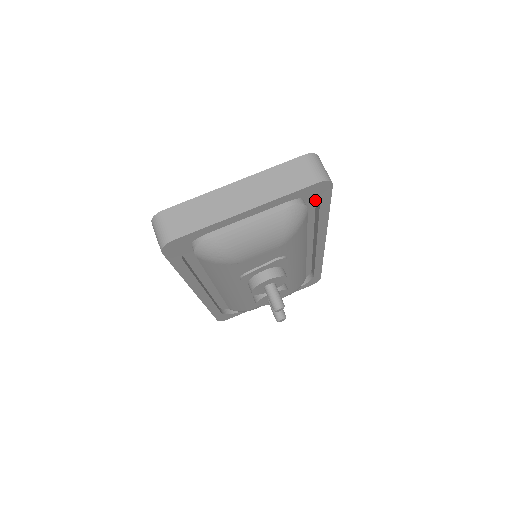
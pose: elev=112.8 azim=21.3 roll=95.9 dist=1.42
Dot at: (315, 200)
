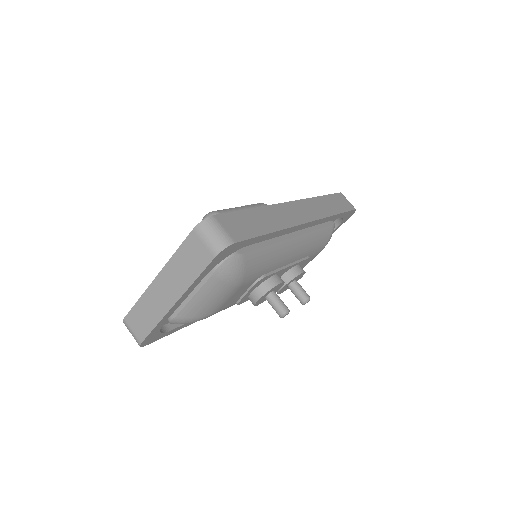
Dot at: occluded
